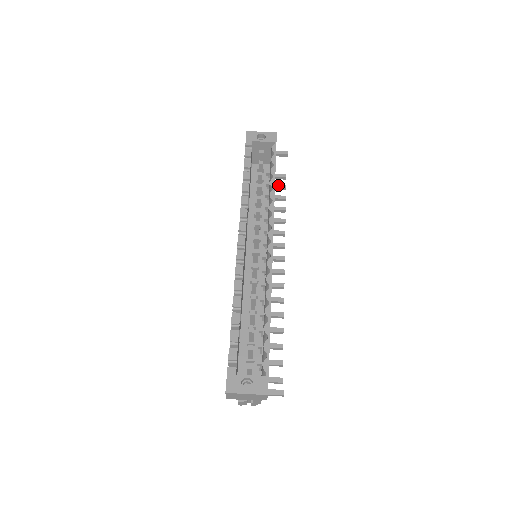
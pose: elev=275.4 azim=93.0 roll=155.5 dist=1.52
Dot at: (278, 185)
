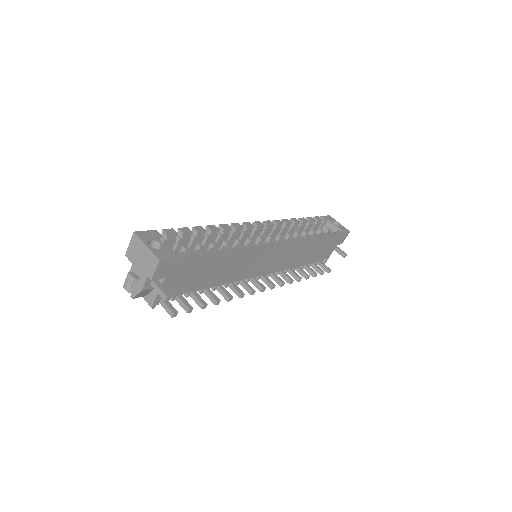
Dot at: (318, 267)
